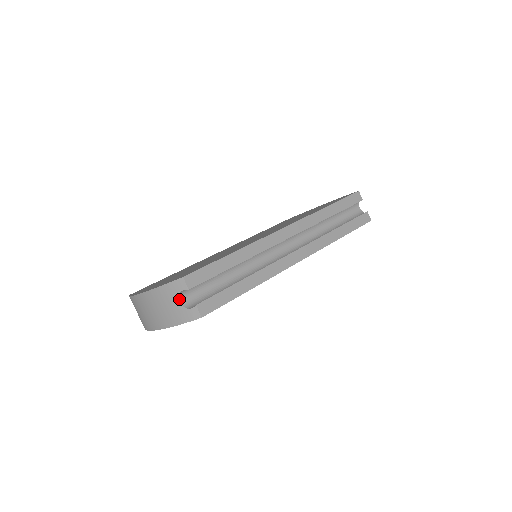
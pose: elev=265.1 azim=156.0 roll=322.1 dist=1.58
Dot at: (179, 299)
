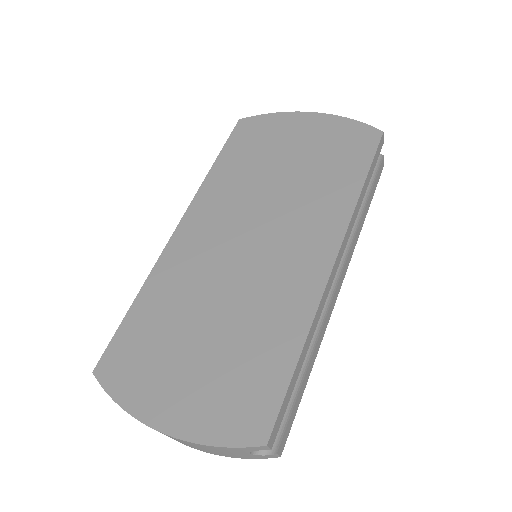
Dot at: (250, 452)
